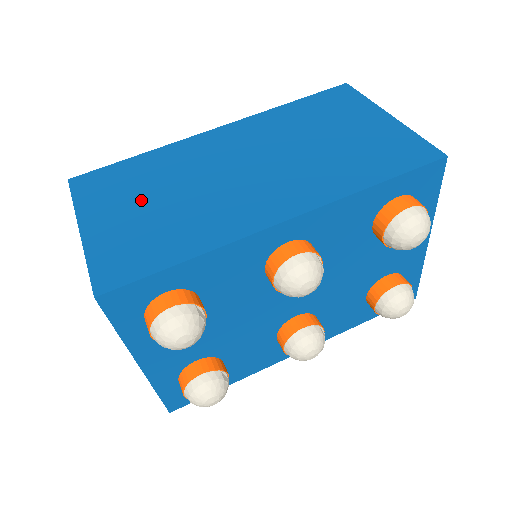
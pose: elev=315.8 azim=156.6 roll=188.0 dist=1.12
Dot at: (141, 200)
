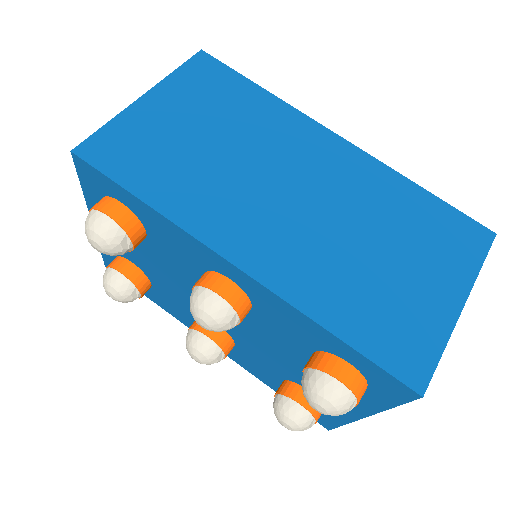
Dot at: (203, 124)
